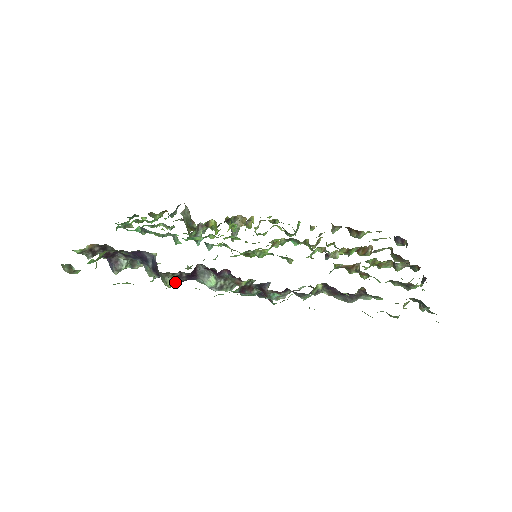
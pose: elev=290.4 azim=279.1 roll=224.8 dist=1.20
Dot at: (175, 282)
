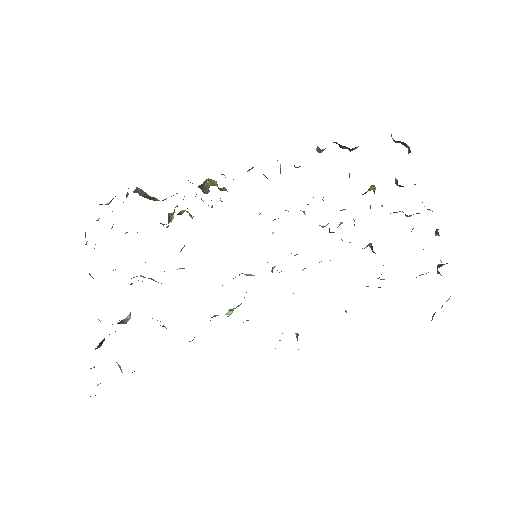
Dot at: occluded
